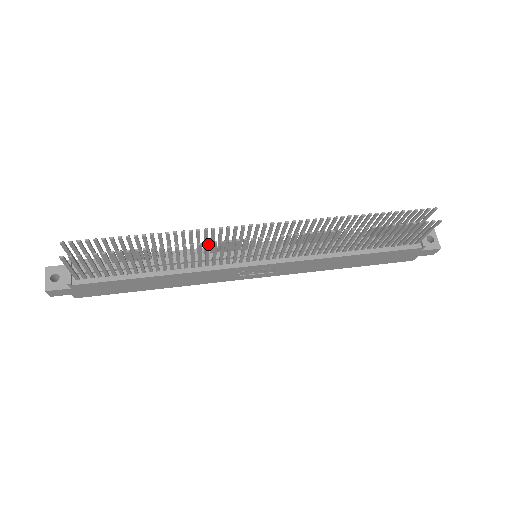
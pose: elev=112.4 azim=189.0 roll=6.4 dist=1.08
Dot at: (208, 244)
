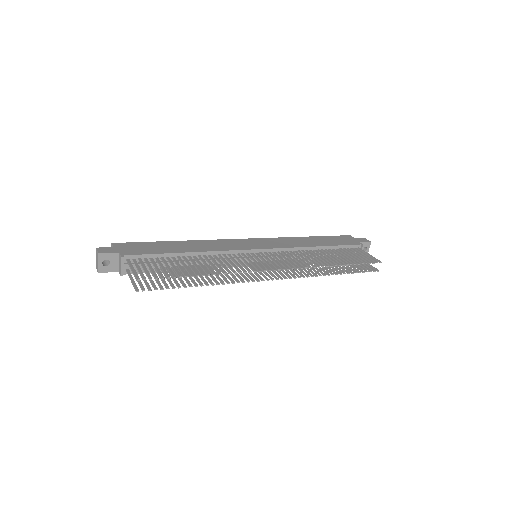
Dot at: (239, 282)
